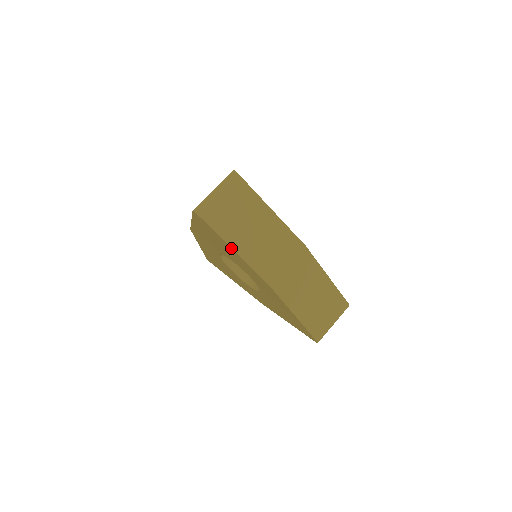
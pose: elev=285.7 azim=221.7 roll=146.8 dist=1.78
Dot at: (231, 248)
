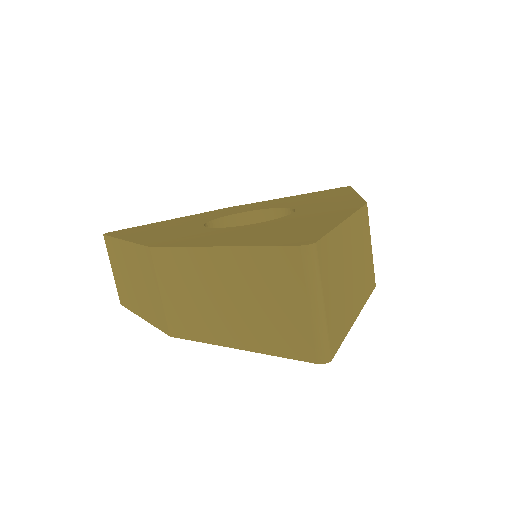
Dot at: (353, 320)
